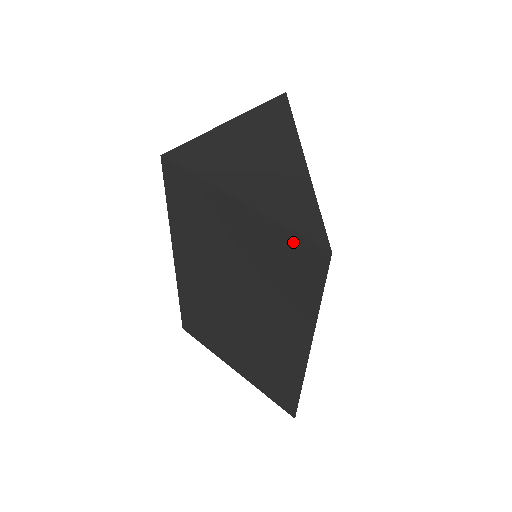
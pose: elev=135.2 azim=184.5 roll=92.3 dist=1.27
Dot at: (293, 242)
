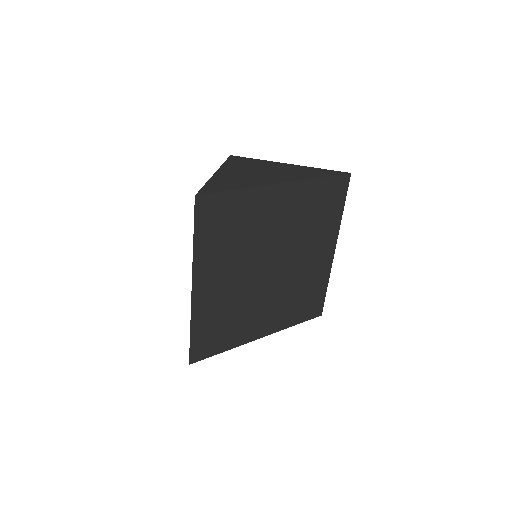
Dot at: occluded
